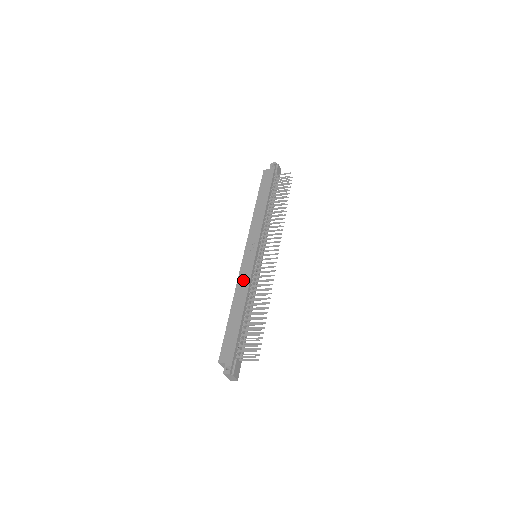
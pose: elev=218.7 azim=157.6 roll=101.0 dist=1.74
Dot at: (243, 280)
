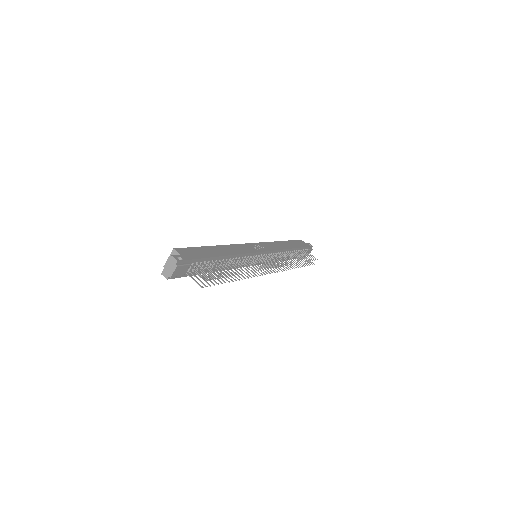
Dot at: (240, 248)
